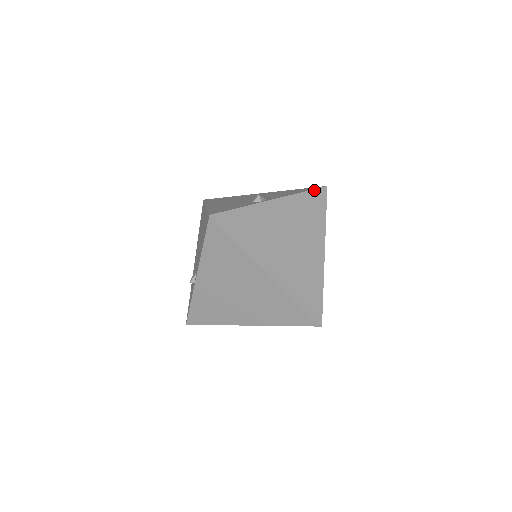
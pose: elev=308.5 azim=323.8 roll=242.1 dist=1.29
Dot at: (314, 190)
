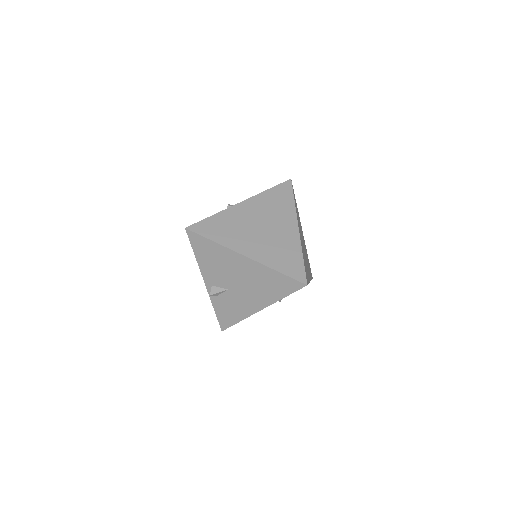
Dot at: occluded
